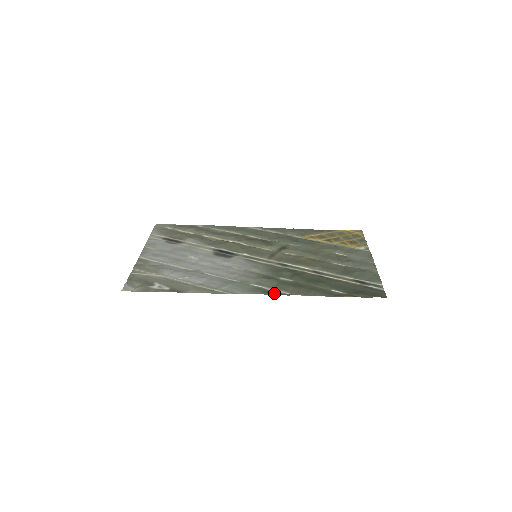
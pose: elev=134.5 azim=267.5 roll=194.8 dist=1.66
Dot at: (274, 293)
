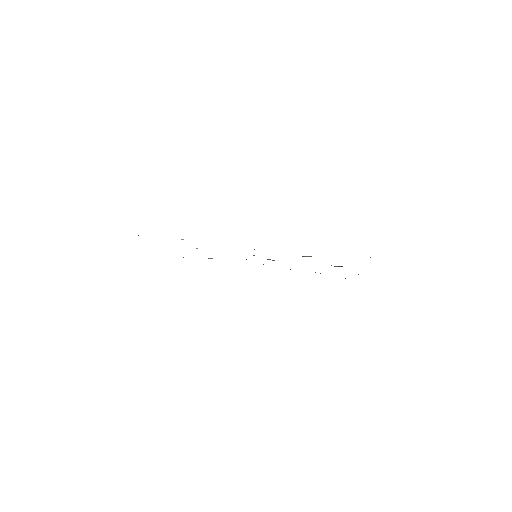
Dot at: occluded
